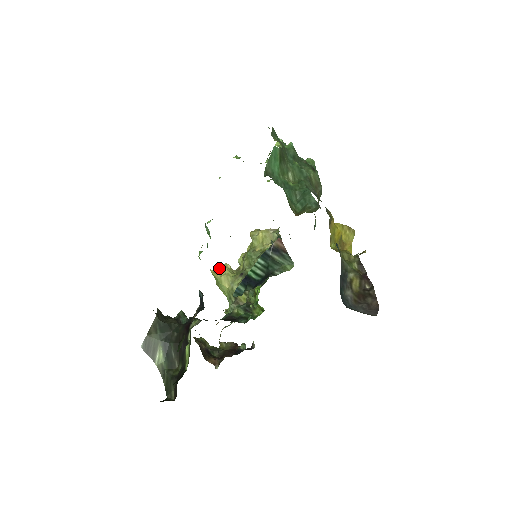
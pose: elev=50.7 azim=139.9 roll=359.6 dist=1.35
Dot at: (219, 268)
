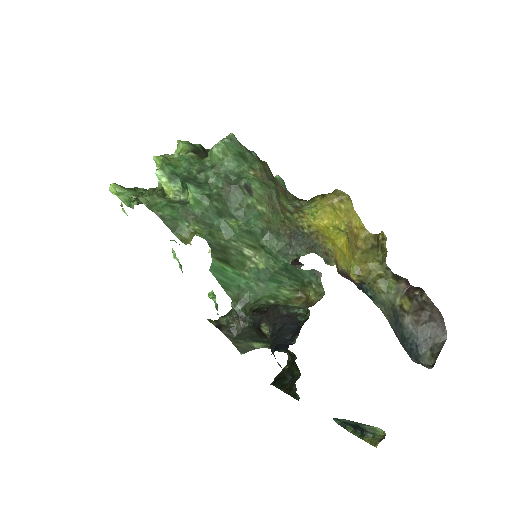
Dot at: occluded
